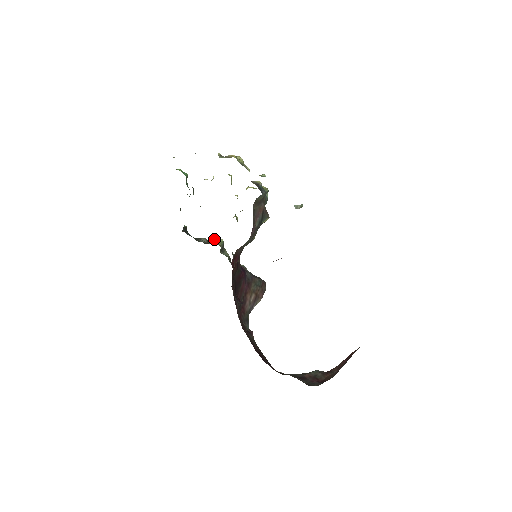
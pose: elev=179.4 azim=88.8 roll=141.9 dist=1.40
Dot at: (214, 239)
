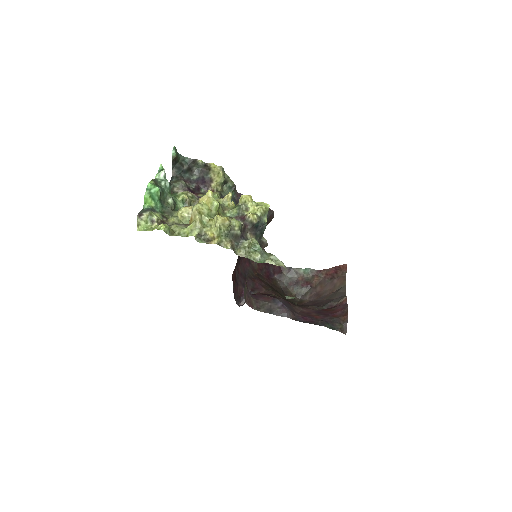
Dot at: (213, 168)
